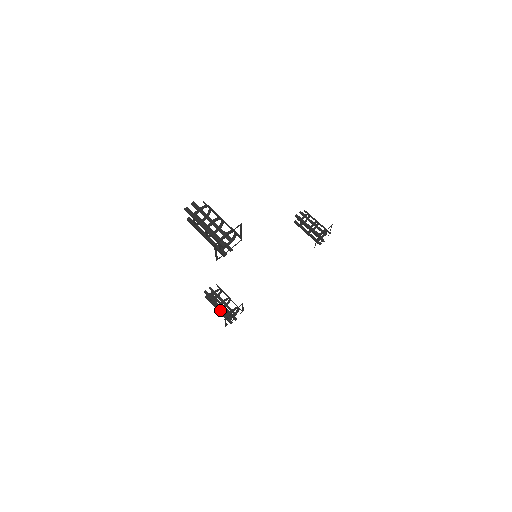
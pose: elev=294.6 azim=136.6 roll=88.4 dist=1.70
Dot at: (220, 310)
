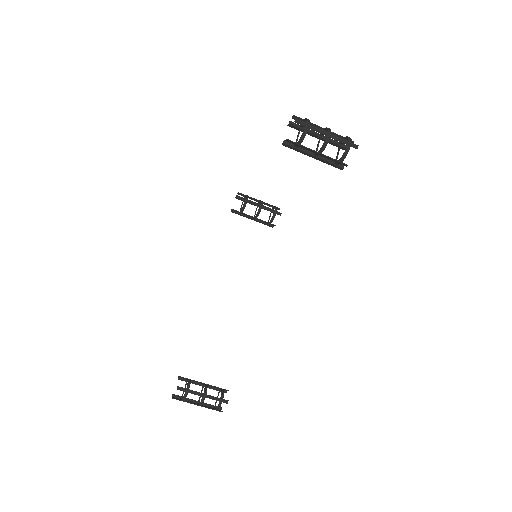
Dot at: occluded
